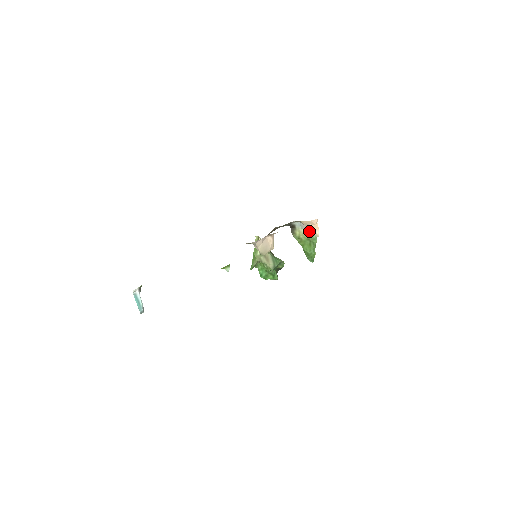
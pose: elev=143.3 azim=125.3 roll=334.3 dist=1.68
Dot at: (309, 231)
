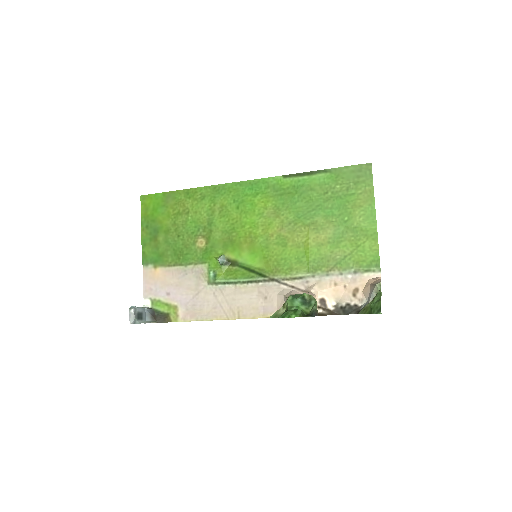
Dot at: (372, 292)
